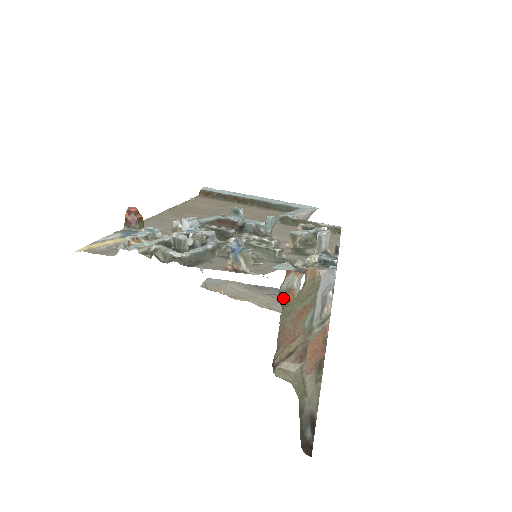
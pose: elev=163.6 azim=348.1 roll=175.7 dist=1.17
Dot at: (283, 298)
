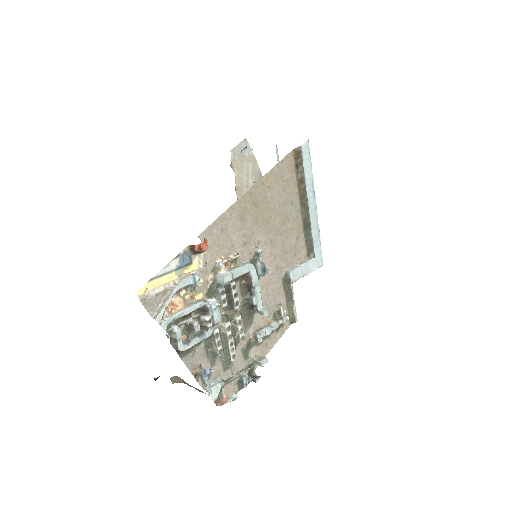
Dot at: occluded
